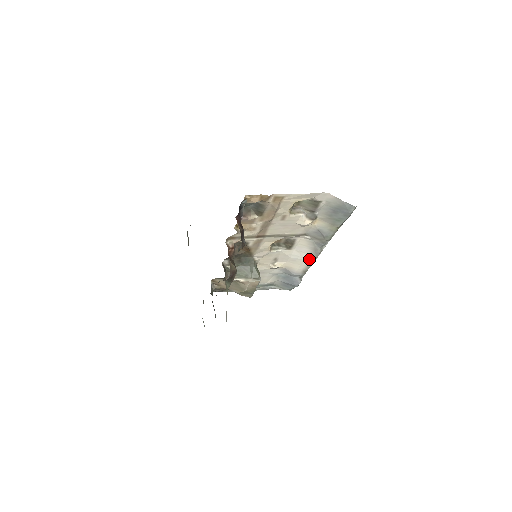
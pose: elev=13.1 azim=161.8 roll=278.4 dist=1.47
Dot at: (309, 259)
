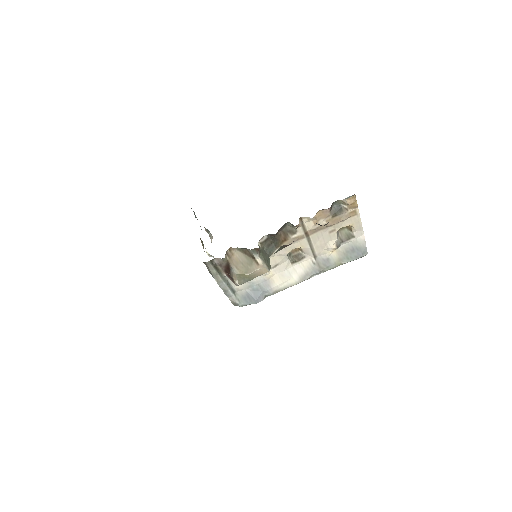
Dot at: (294, 281)
